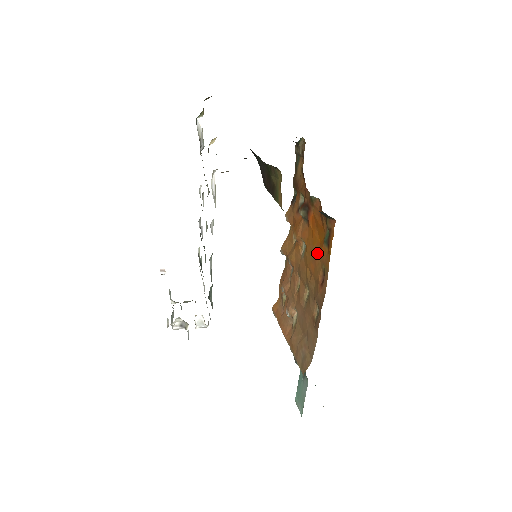
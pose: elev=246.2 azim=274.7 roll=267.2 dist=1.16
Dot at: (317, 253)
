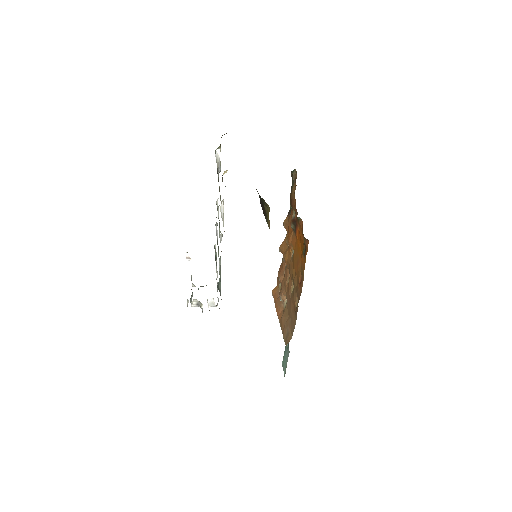
Dot at: (299, 259)
